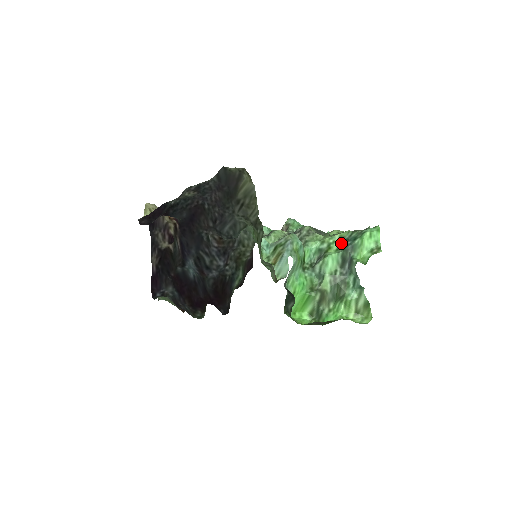
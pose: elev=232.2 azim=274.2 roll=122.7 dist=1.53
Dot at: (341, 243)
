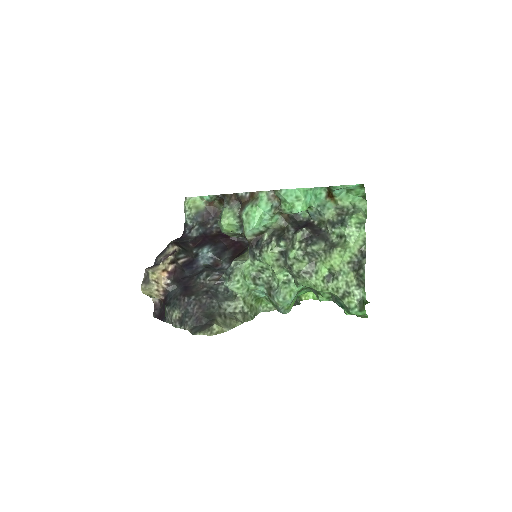
Dot at: (331, 295)
